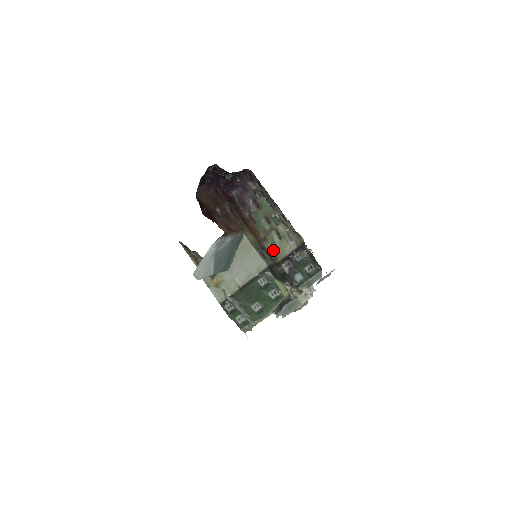
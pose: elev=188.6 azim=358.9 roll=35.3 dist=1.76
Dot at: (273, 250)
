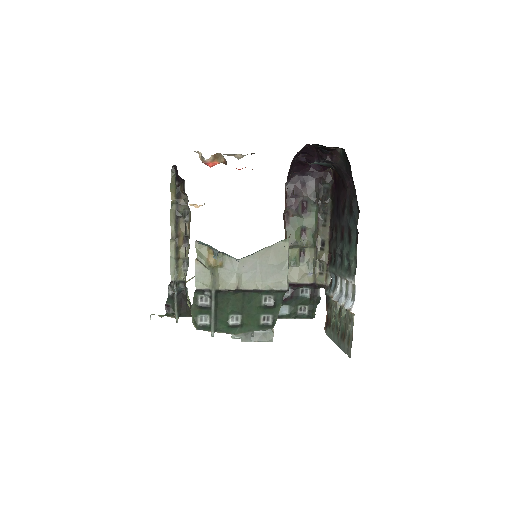
Dot at: occluded
